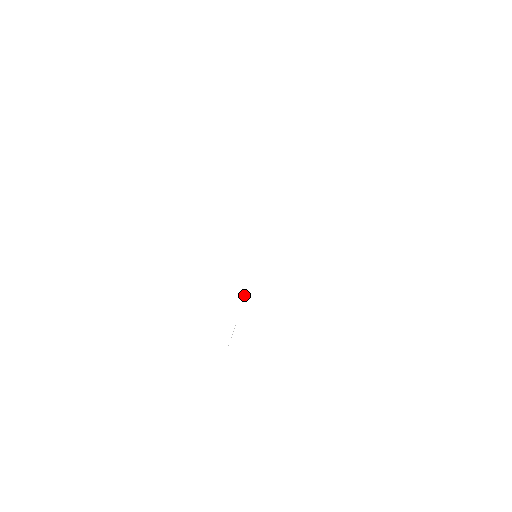
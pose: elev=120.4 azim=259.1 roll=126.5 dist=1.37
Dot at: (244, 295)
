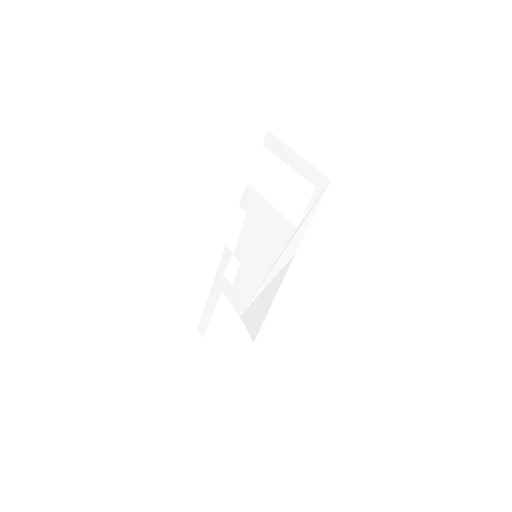
Dot at: (280, 288)
